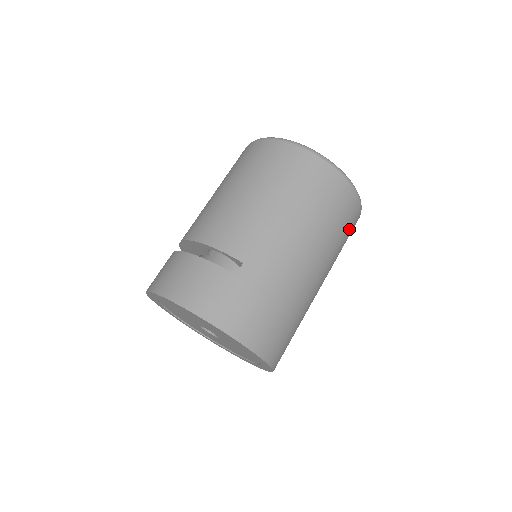
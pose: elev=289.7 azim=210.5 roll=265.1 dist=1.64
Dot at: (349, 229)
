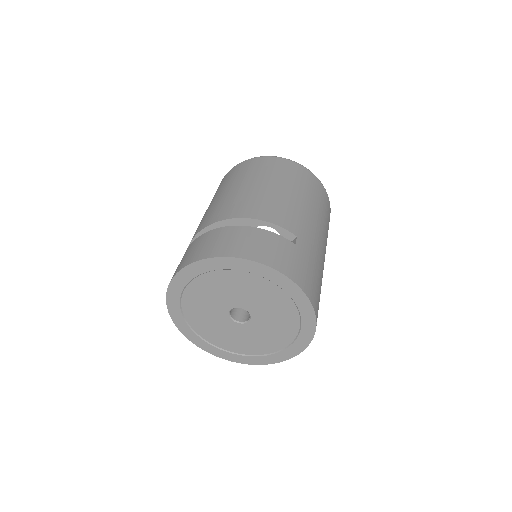
Dot at: occluded
